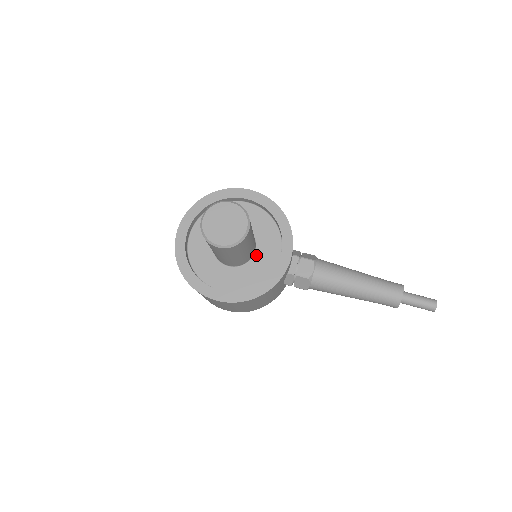
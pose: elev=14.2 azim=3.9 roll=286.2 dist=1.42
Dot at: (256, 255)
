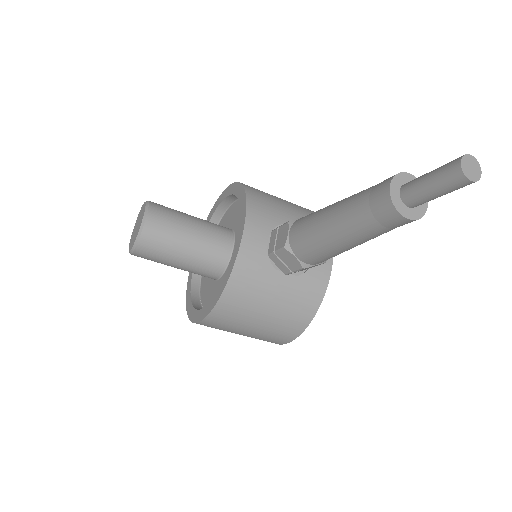
Dot at: occluded
